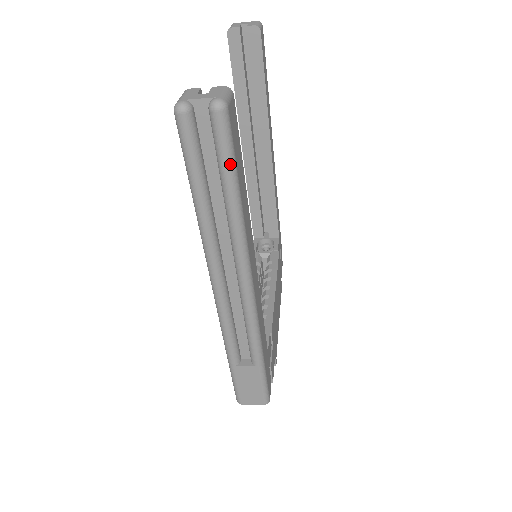
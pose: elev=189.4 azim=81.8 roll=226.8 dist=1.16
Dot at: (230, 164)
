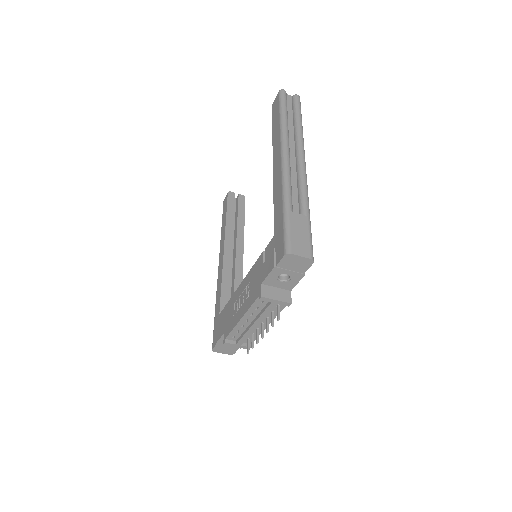
Dot at: (300, 111)
